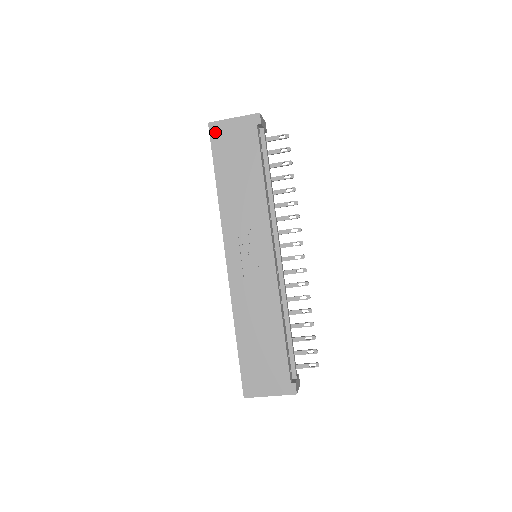
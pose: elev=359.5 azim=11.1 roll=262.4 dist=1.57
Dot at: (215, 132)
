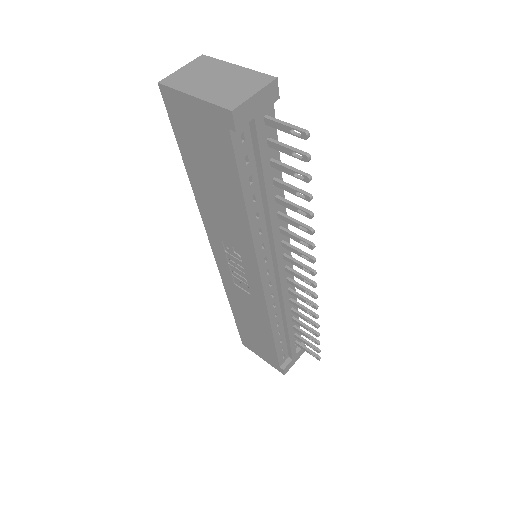
Dot at: (171, 104)
